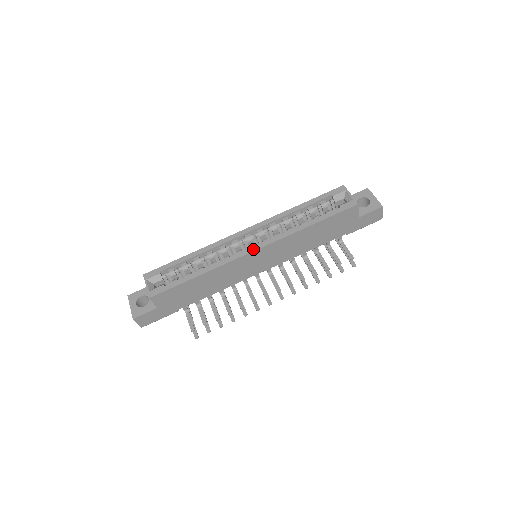
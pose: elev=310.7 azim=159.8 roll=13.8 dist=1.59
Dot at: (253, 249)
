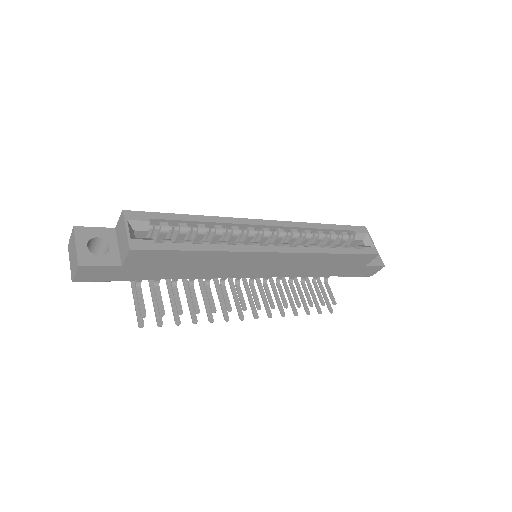
Dot at: (275, 249)
